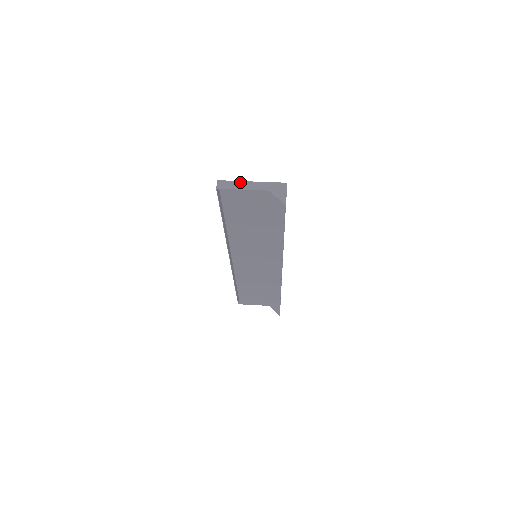
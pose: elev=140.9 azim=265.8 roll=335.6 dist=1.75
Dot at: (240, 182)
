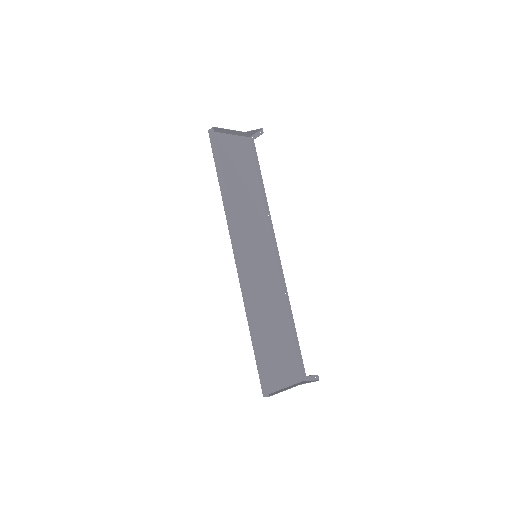
Dot at: (223, 132)
